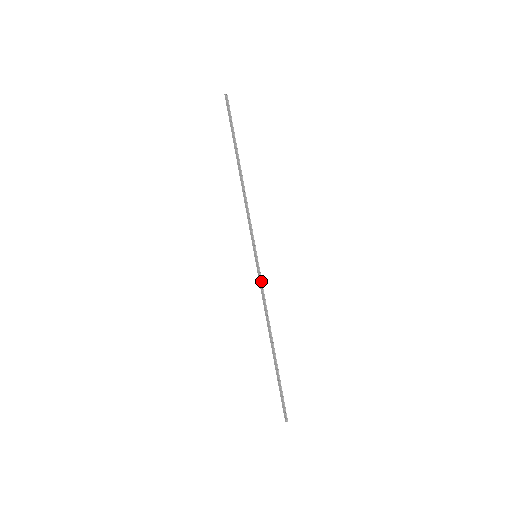
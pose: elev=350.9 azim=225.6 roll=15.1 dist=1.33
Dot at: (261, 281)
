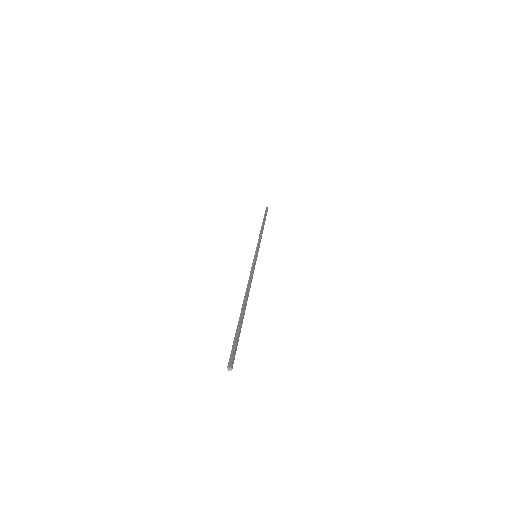
Dot at: (253, 266)
